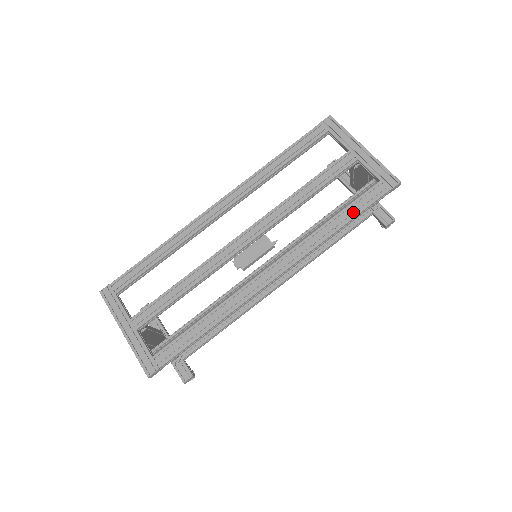
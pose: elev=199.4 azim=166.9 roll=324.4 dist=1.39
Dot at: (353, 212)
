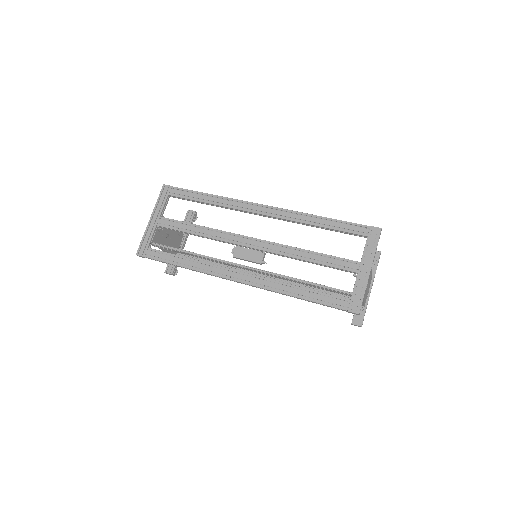
Dot at: (315, 298)
